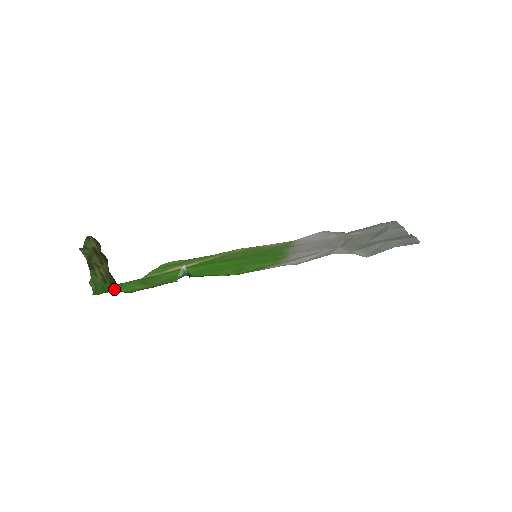
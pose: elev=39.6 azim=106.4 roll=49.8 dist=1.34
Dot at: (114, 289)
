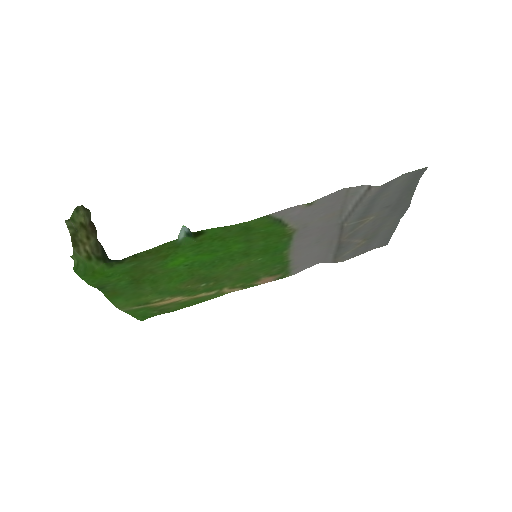
Dot at: (99, 266)
